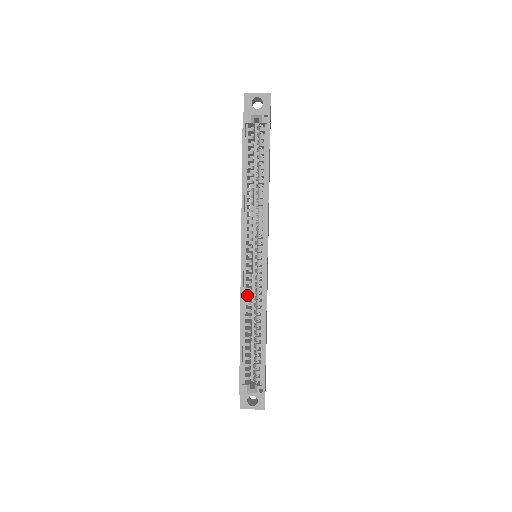
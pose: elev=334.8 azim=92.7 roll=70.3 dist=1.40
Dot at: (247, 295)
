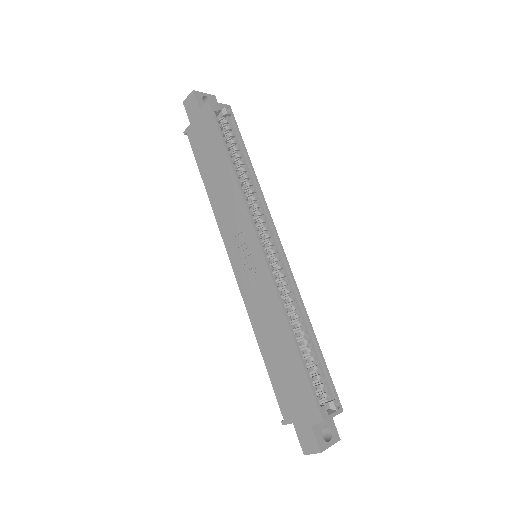
Dot at: (279, 291)
